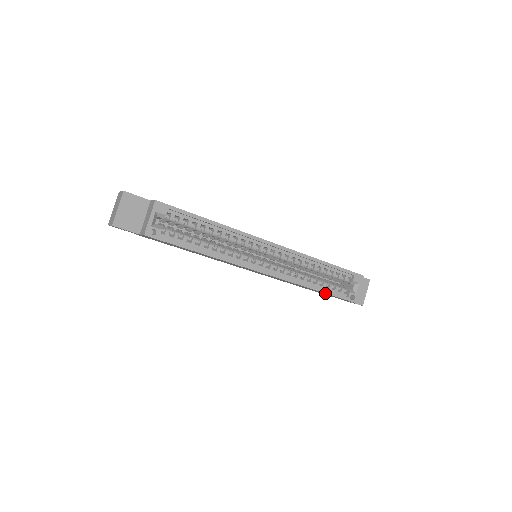
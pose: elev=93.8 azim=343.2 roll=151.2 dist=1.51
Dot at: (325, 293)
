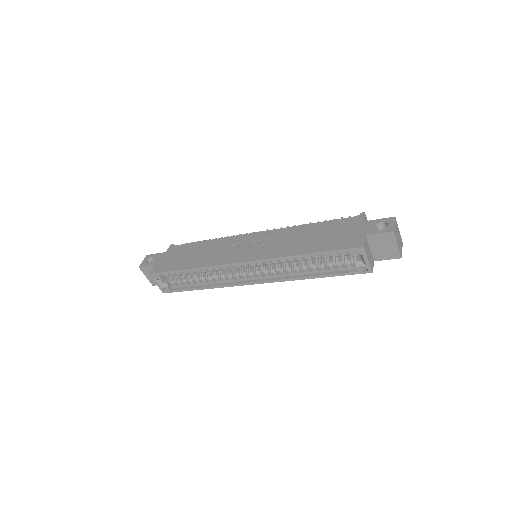
Dot at: (328, 276)
